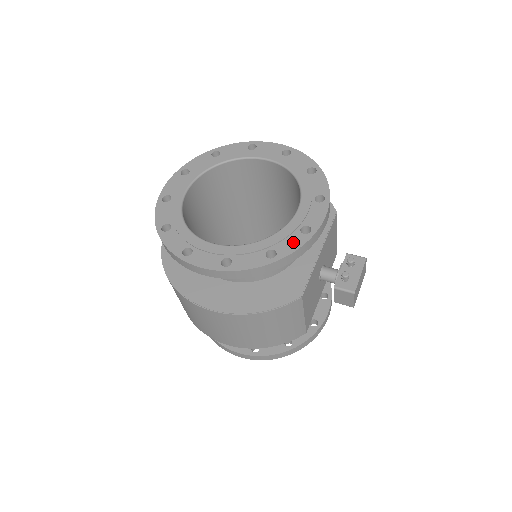
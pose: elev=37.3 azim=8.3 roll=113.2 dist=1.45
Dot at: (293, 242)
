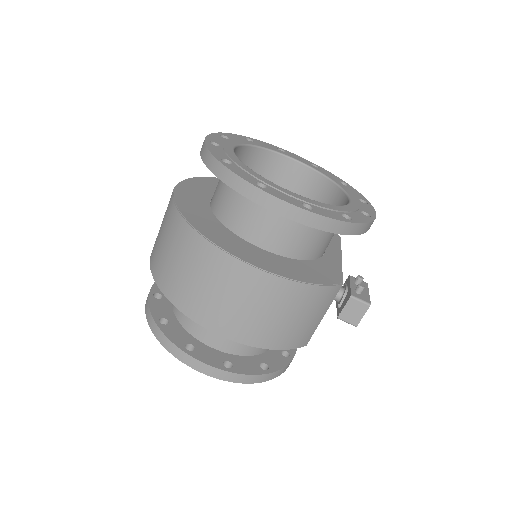
Dot at: (361, 217)
